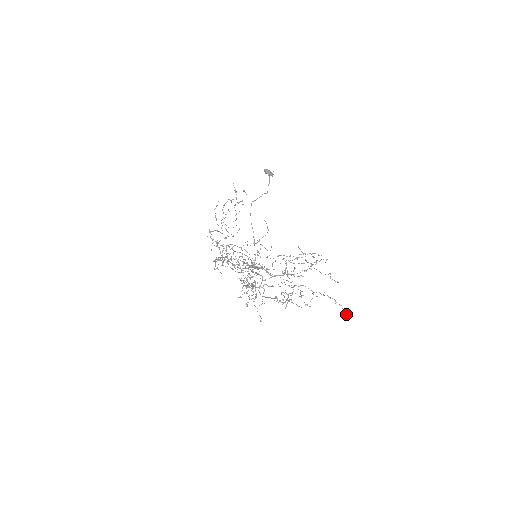
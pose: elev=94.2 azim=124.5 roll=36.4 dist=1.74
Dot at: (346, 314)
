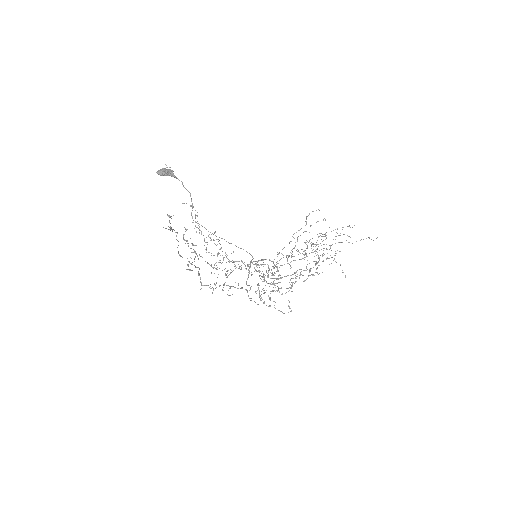
Dot at: occluded
